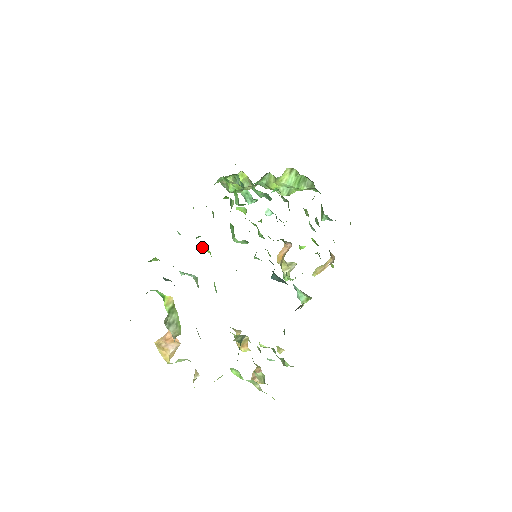
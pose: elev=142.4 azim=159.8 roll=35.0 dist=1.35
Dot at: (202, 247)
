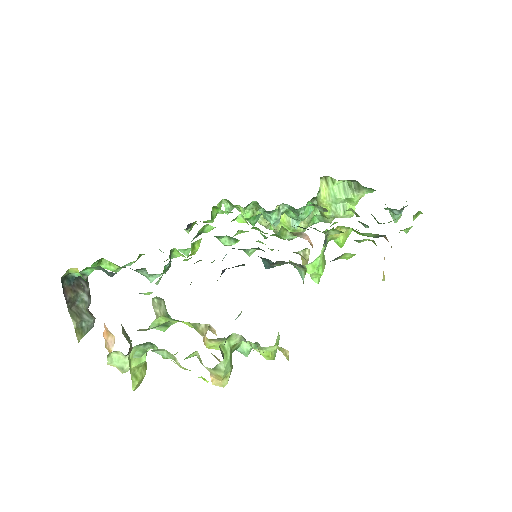
Dot at: (177, 253)
